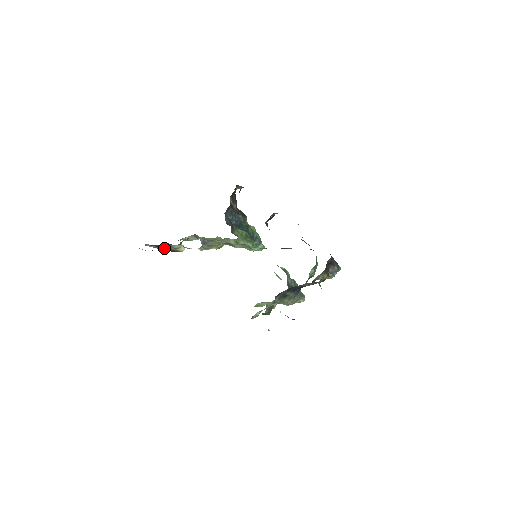
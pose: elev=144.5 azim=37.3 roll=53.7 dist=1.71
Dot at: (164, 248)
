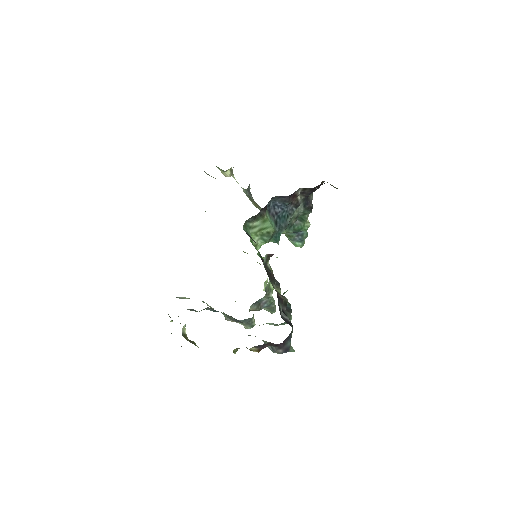
Dot at: occluded
